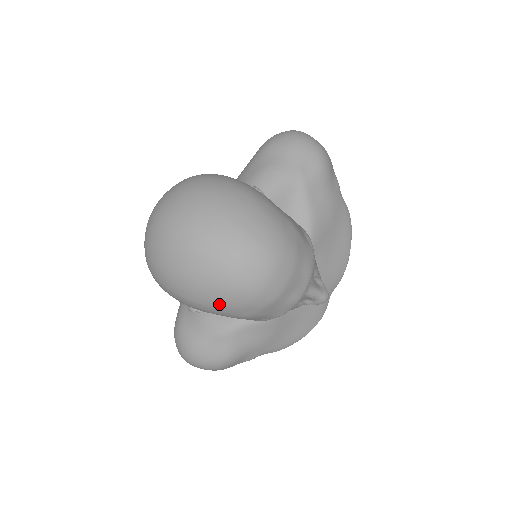
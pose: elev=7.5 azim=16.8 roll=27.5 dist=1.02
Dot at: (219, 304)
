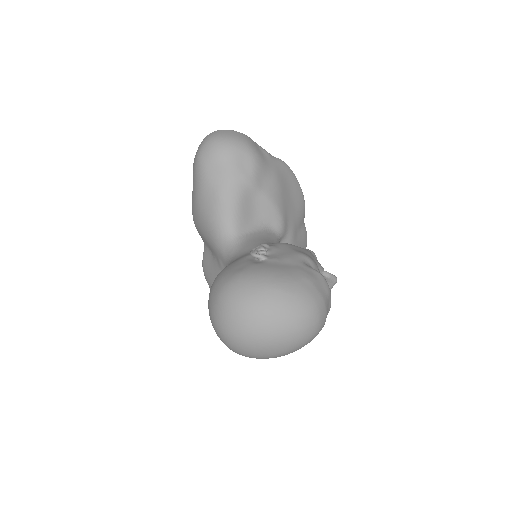
Dot at: occluded
